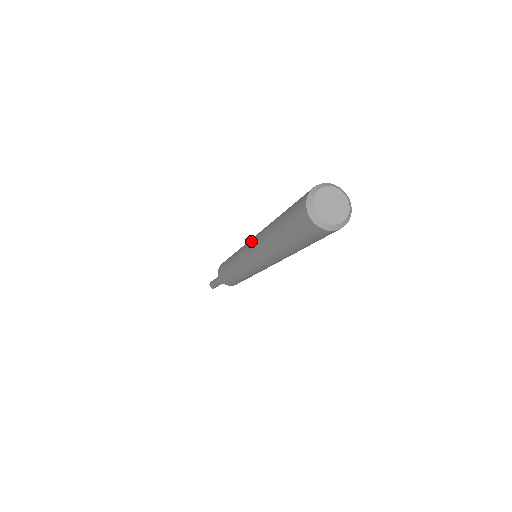
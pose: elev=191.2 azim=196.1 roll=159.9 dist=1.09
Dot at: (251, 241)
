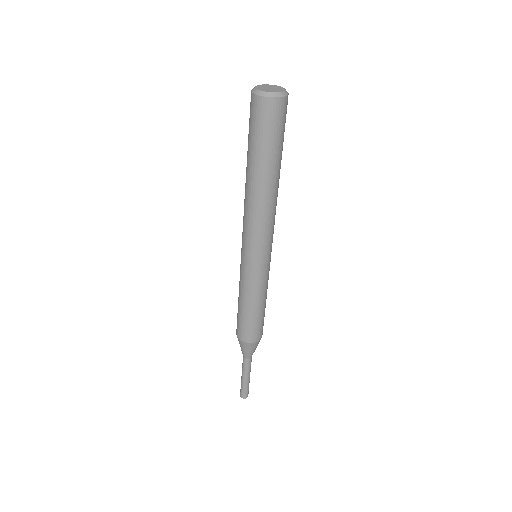
Dot at: (243, 228)
